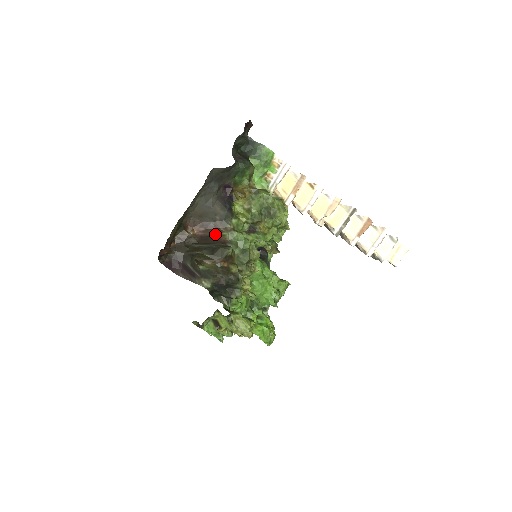
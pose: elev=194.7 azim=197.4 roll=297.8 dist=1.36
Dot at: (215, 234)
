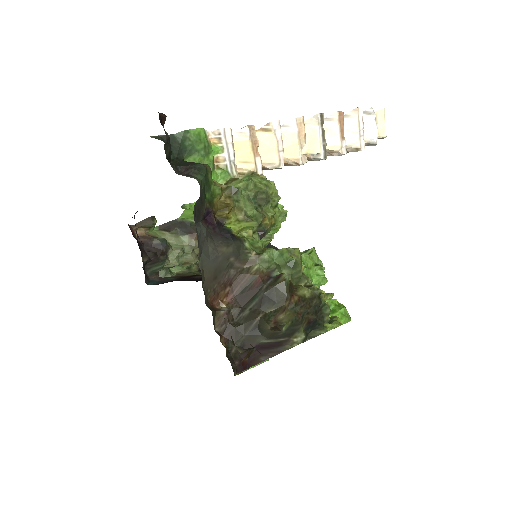
Dot at: (247, 279)
